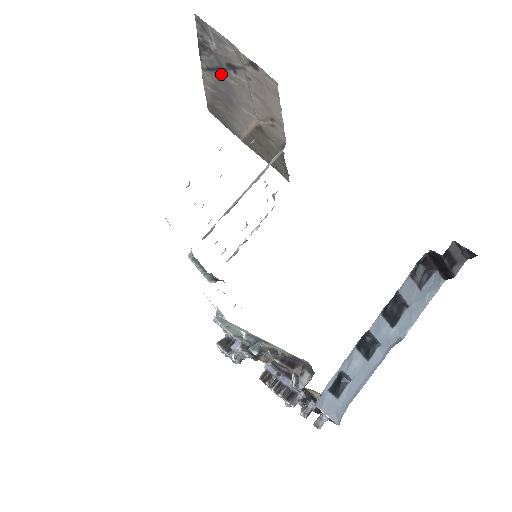
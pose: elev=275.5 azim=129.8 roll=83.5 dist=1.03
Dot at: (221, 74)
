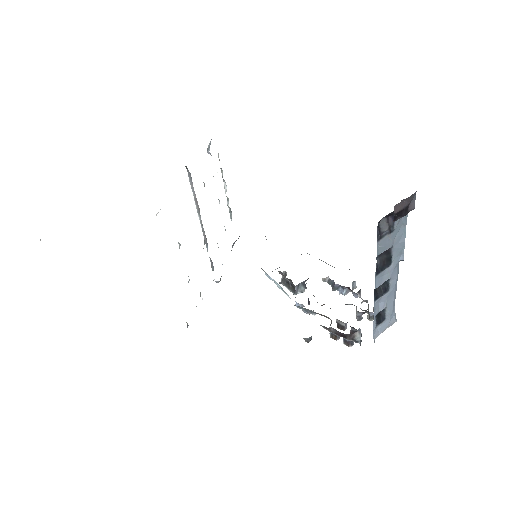
Dot at: occluded
